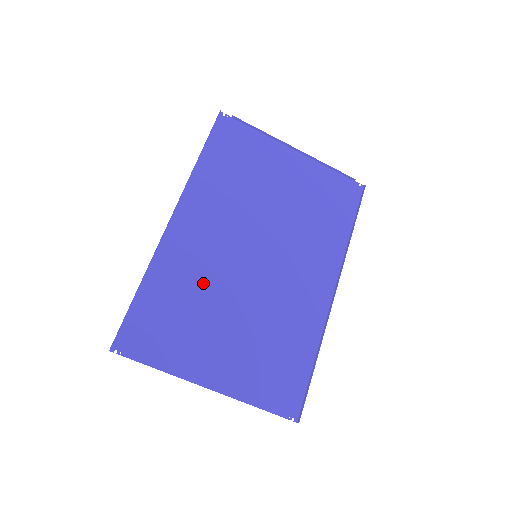
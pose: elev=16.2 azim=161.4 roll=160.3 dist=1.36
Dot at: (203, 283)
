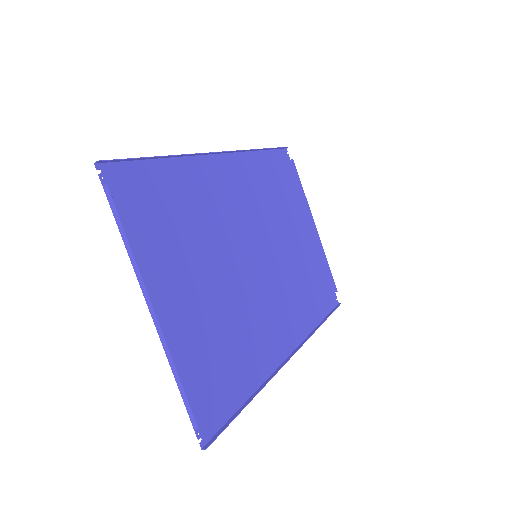
Dot at: (210, 222)
